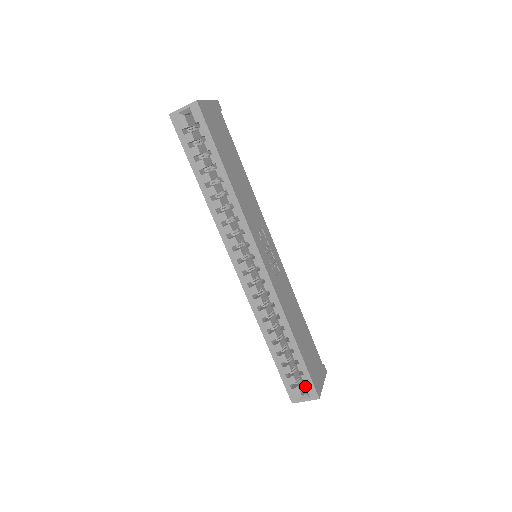
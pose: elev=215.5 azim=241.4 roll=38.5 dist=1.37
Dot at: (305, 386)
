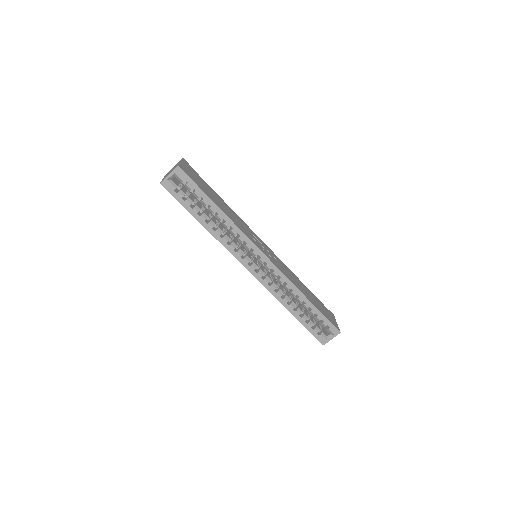
Dot at: (328, 329)
